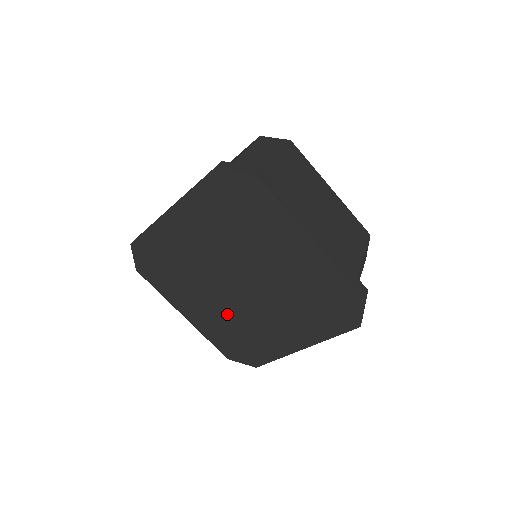
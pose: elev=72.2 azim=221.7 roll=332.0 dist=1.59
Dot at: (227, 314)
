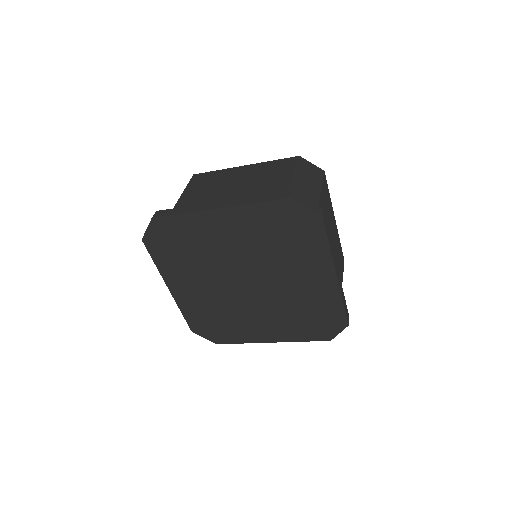
Dot at: (217, 301)
